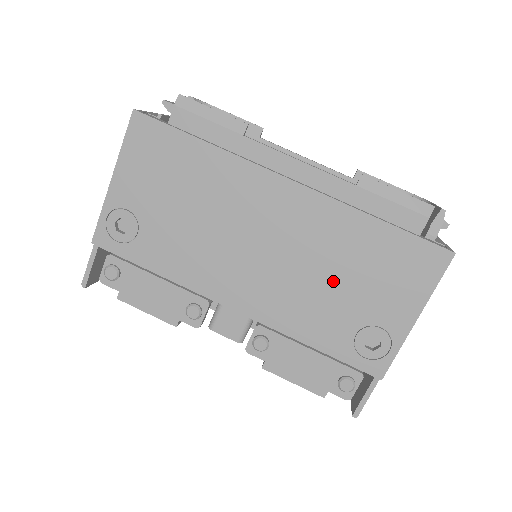
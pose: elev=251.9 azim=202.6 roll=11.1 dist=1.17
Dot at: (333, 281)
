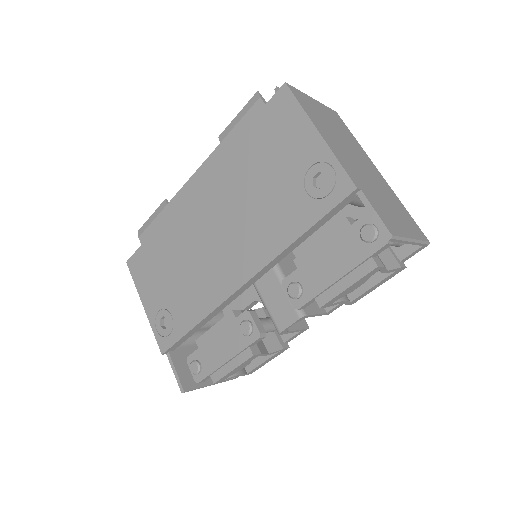
Dot at: (260, 190)
